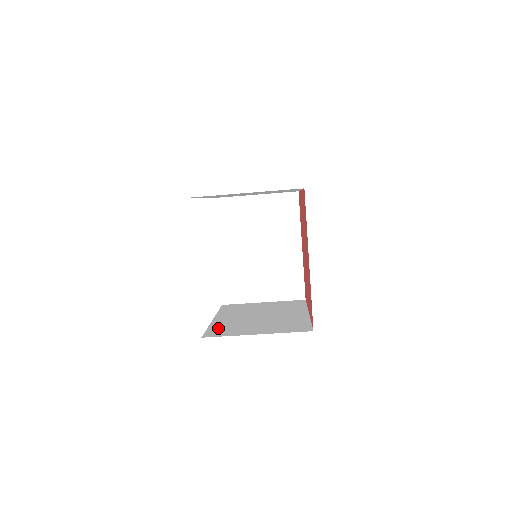
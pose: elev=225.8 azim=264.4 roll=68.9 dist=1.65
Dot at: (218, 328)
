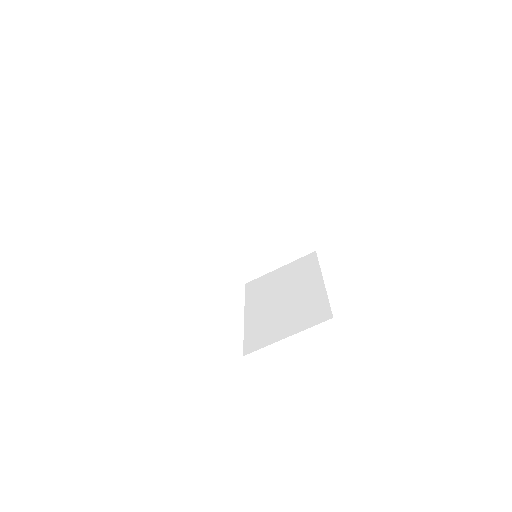
Dot at: (252, 334)
